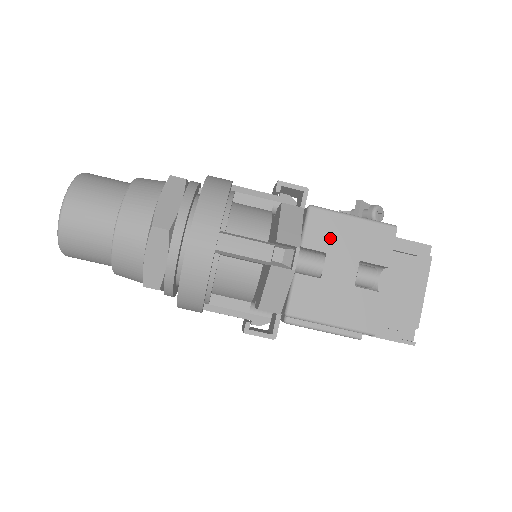
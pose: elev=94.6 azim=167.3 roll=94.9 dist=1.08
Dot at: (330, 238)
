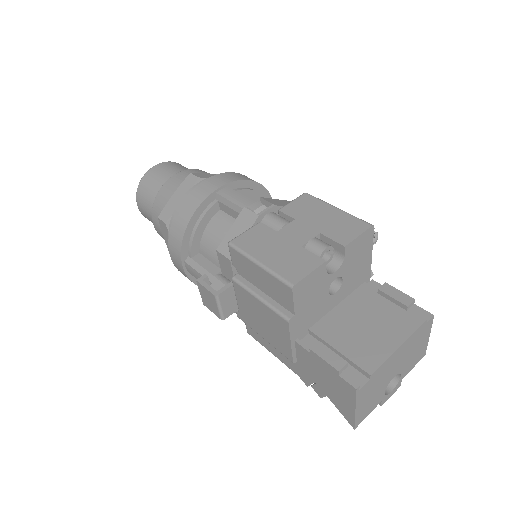
Dot at: (306, 212)
